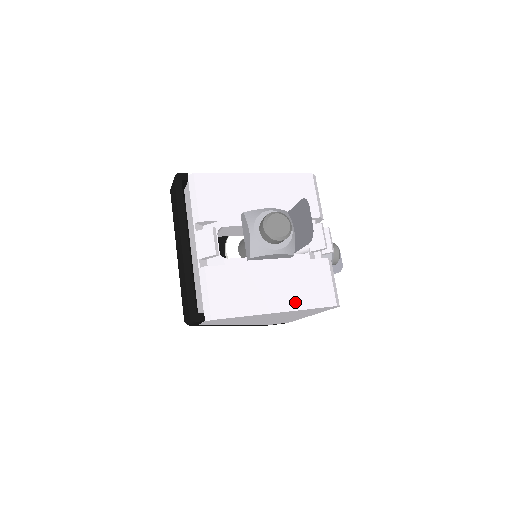
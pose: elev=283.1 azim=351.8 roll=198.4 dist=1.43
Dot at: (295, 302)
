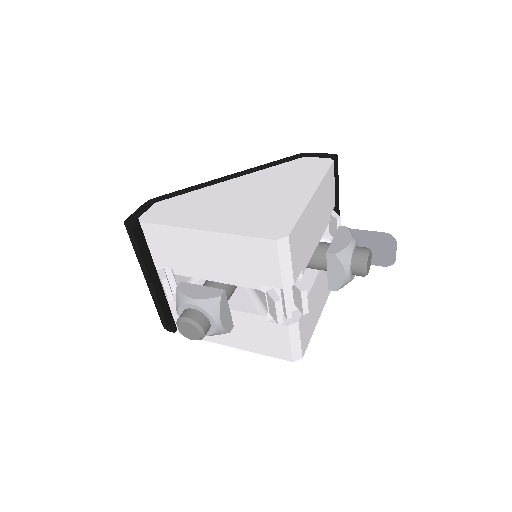
Dot at: (249, 346)
